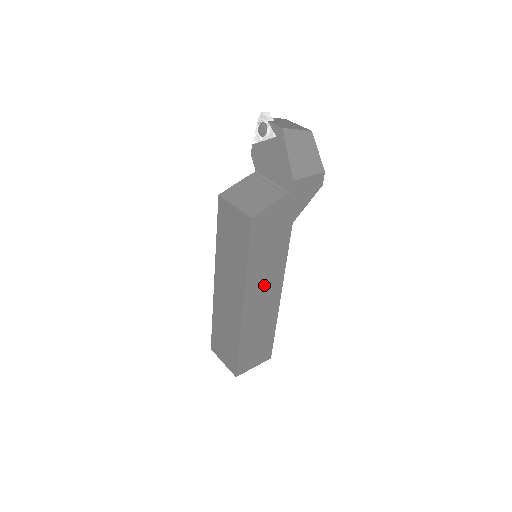
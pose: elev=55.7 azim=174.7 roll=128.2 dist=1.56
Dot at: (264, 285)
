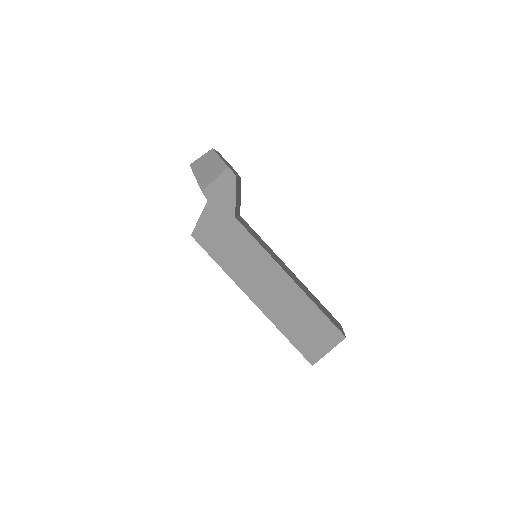
Dot at: (257, 275)
